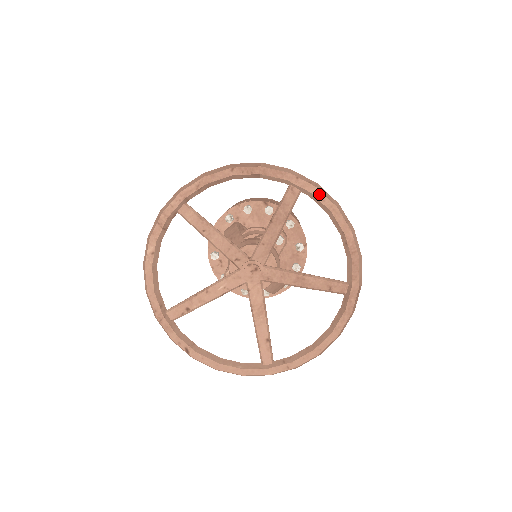
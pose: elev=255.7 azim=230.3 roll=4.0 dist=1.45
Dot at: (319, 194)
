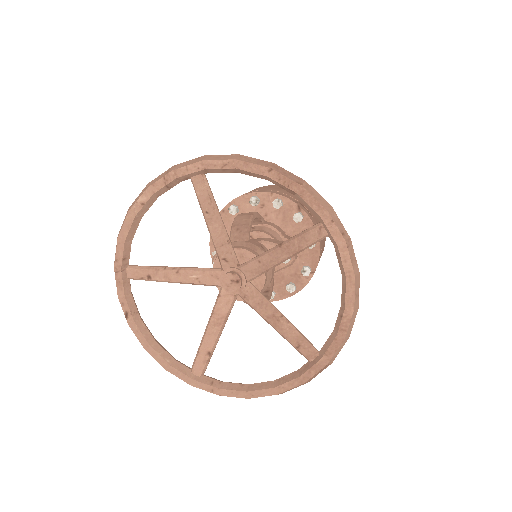
Dot at: (345, 251)
